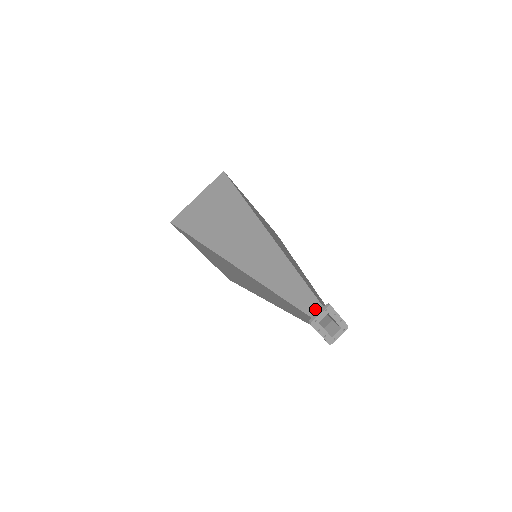
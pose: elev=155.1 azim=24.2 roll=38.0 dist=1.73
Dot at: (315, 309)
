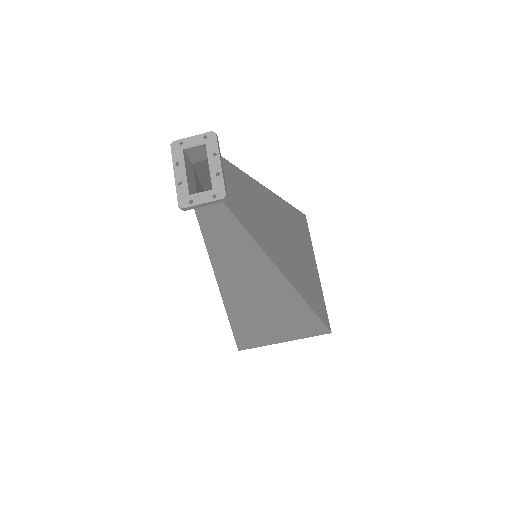
Dot at: (202, 154)
